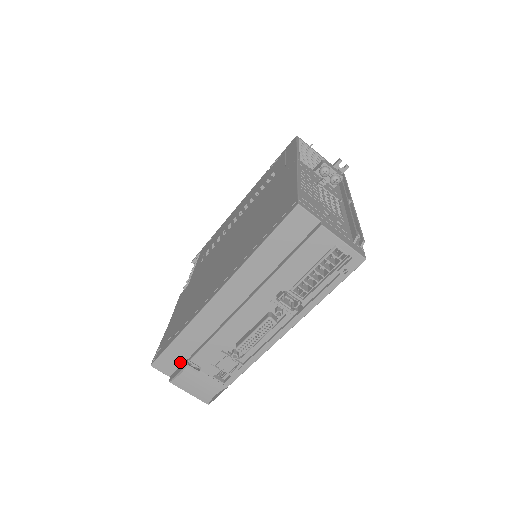
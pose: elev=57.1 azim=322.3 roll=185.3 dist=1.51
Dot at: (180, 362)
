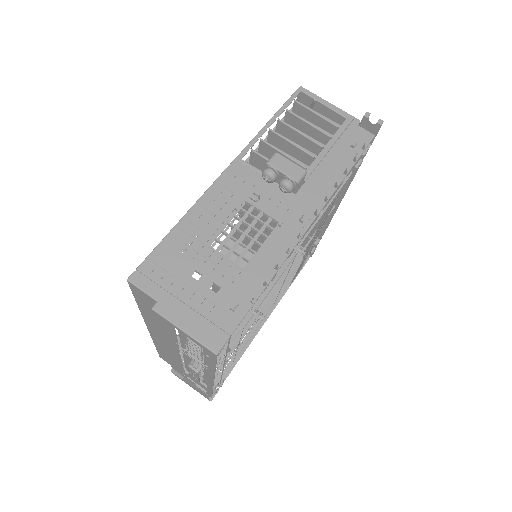
Dot at: occluded
